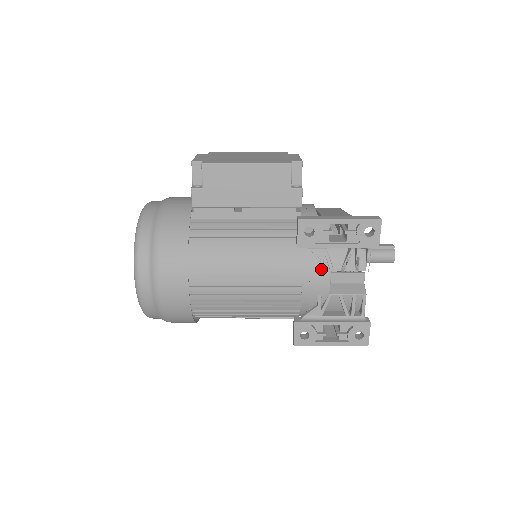
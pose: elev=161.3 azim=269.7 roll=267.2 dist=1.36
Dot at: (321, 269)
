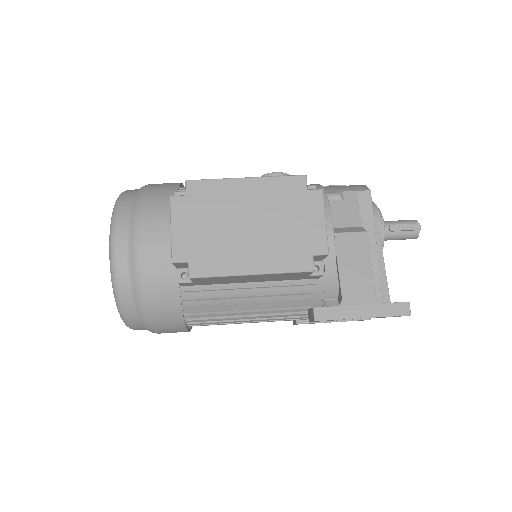
Dot at: occluded
